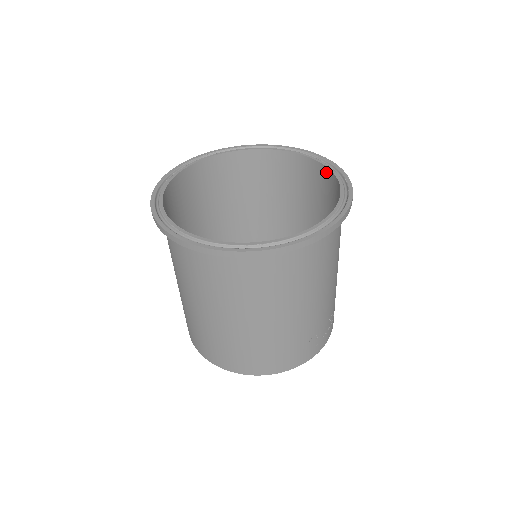
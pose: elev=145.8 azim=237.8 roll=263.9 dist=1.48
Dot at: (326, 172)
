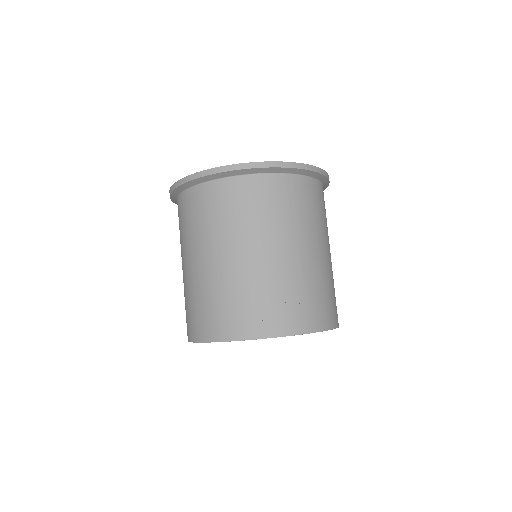
Dot at: occluded
